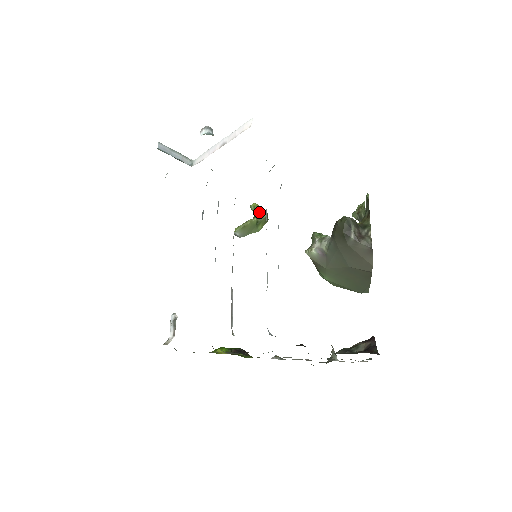
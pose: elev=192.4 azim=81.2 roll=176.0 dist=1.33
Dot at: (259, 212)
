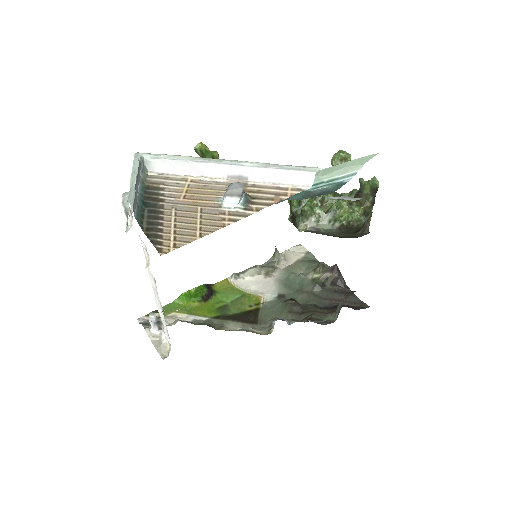
Dot at: (210, 157)
